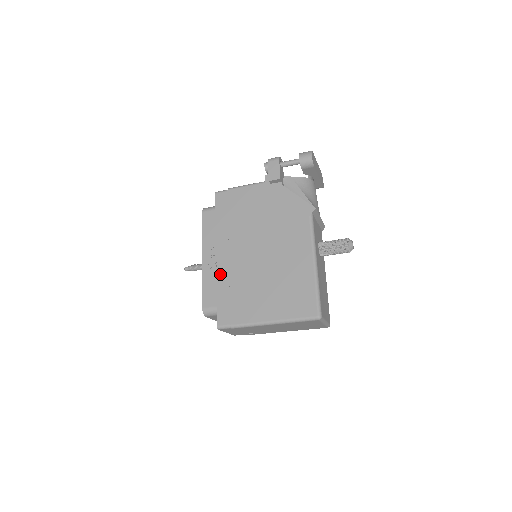
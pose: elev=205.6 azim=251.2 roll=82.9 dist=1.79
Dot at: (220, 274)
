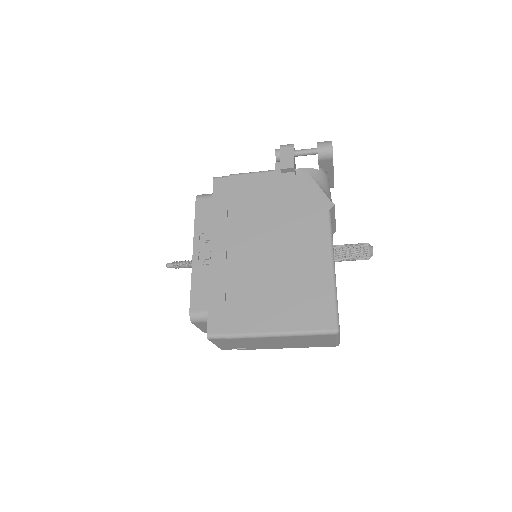
Dot at: (214, 272)
